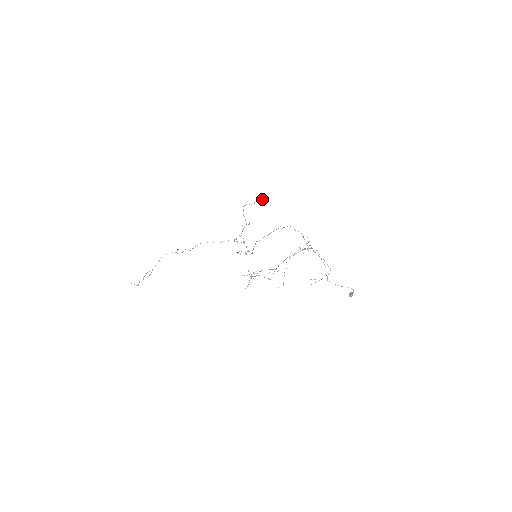
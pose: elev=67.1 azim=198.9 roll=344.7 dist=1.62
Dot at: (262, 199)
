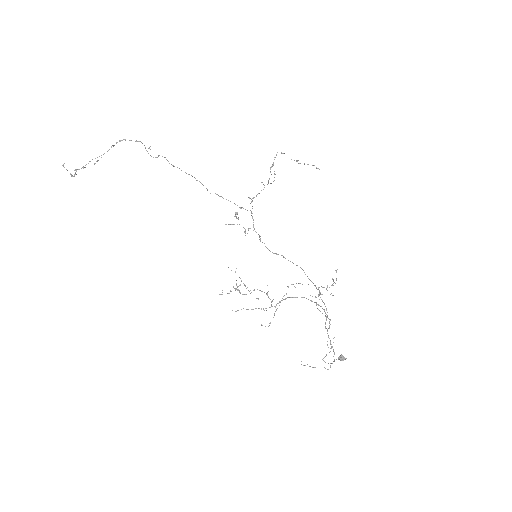
Dot at: (312, 165)
